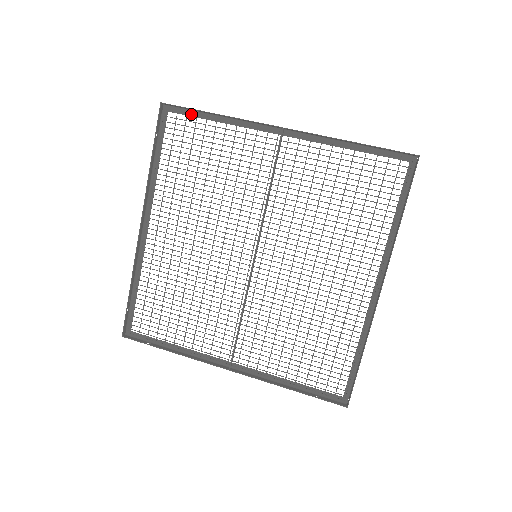
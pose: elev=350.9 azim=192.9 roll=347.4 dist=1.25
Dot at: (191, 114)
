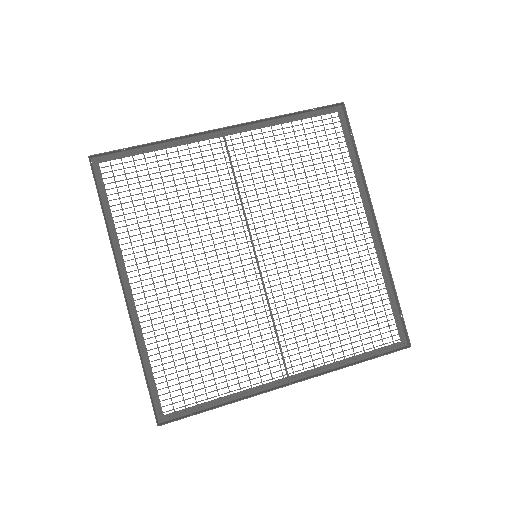
Dot at: (125, 155)
